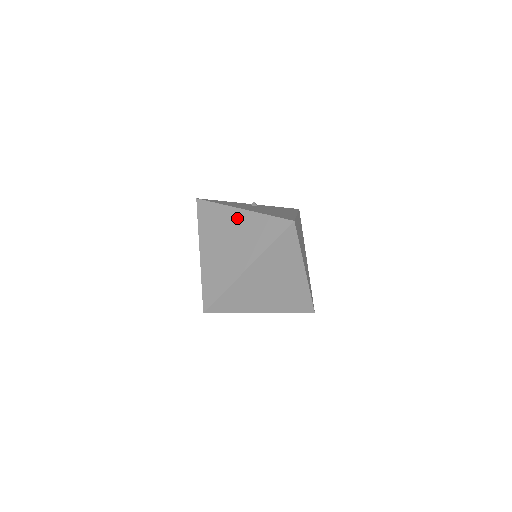
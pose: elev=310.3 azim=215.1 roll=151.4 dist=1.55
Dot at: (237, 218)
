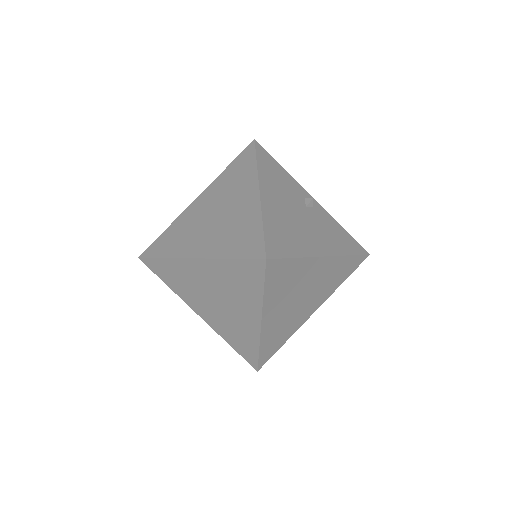
Dot at: (246, 196)
